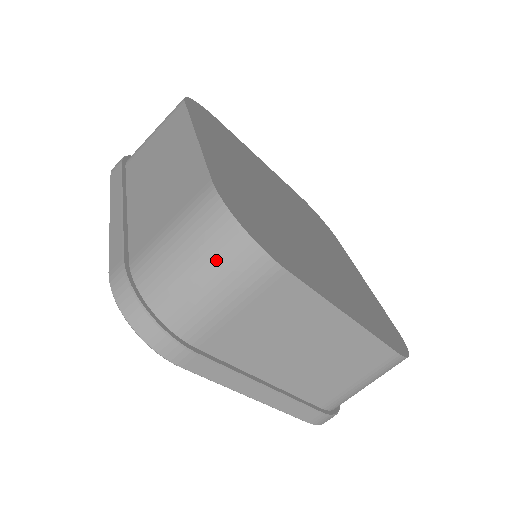
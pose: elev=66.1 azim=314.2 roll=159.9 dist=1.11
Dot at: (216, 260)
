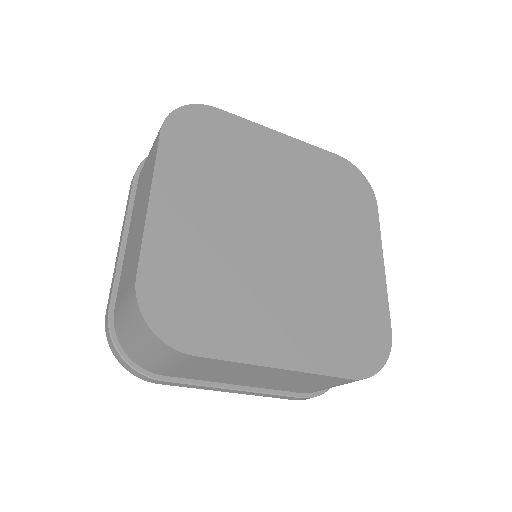
Dot at: (145, 342)
